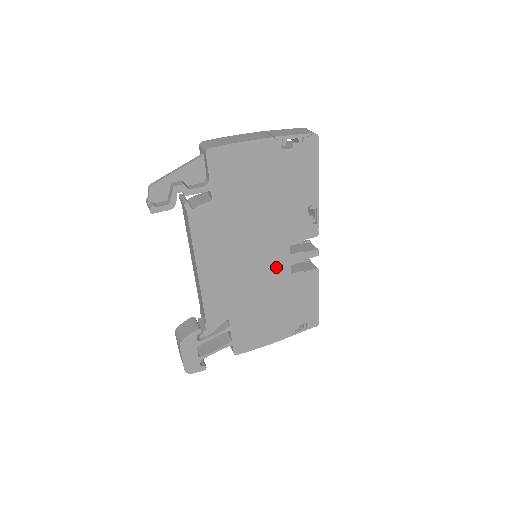
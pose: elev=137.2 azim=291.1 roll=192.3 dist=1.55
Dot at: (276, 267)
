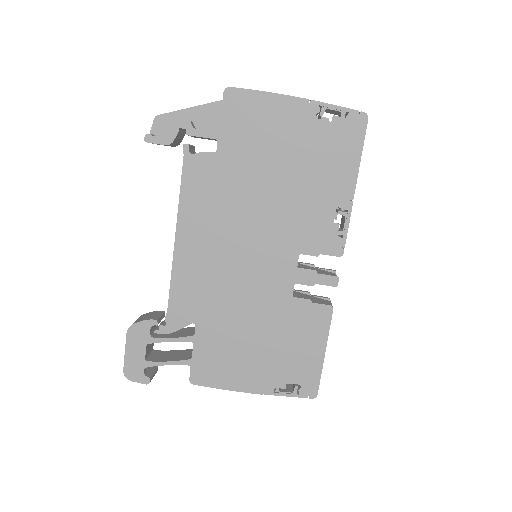
Dot at: (274, 277)
